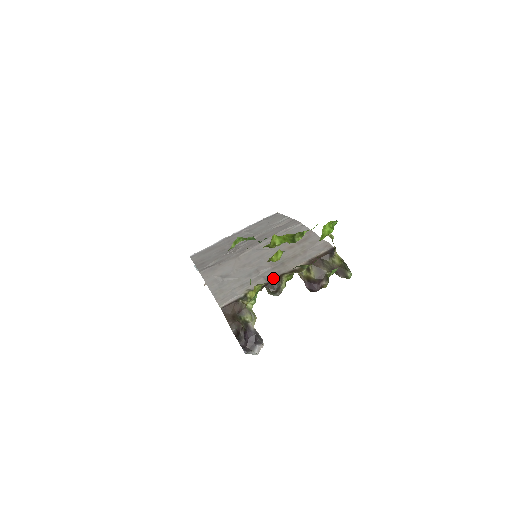
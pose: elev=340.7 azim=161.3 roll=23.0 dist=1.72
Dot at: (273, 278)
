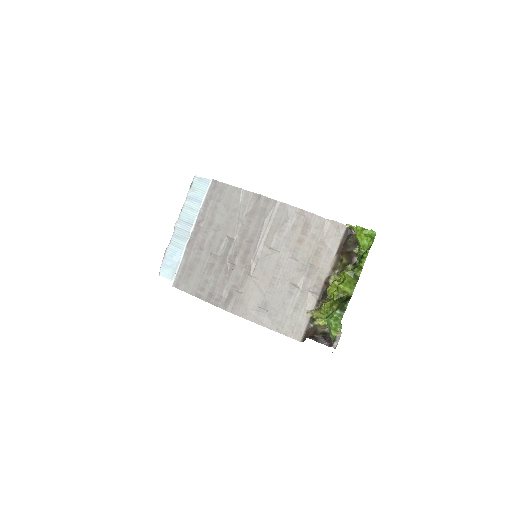
Dot at: (321, 289)
